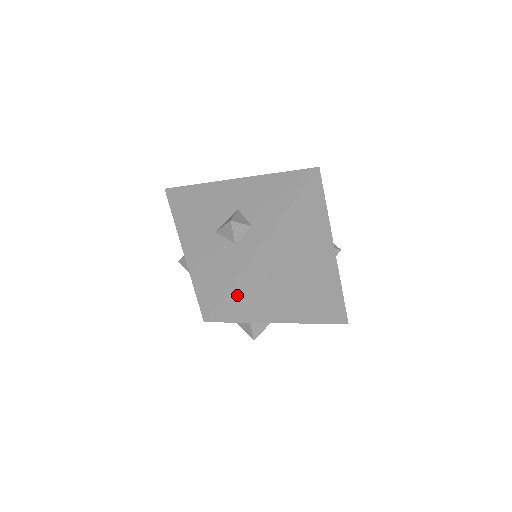
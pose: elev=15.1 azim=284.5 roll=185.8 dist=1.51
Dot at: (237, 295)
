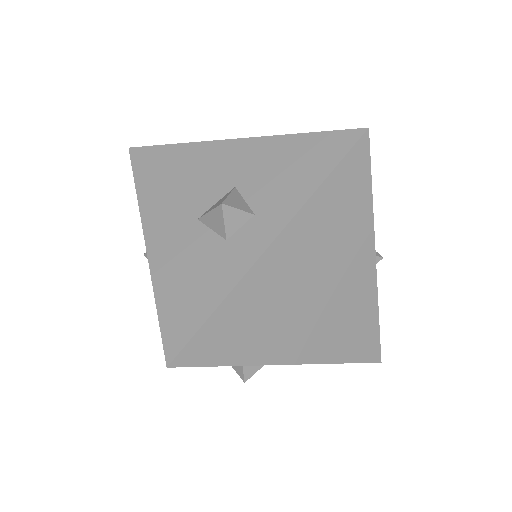
Dot at: (224, 324)
